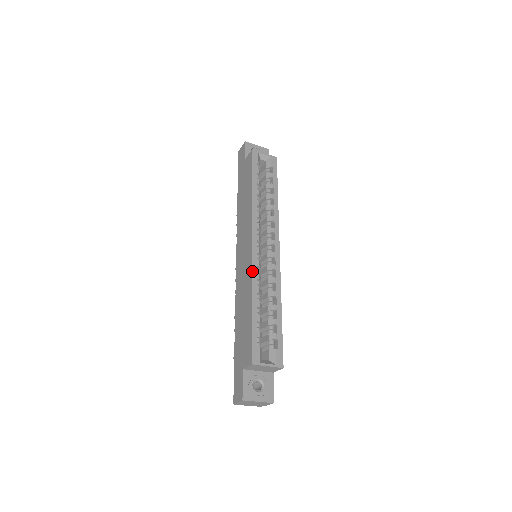
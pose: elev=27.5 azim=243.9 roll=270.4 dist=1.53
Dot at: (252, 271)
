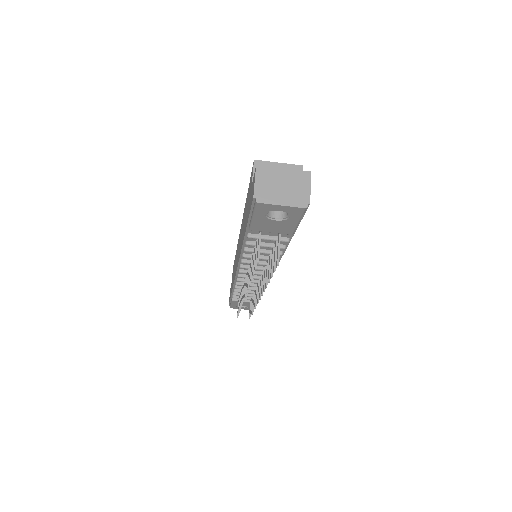
Dot at: occluded
